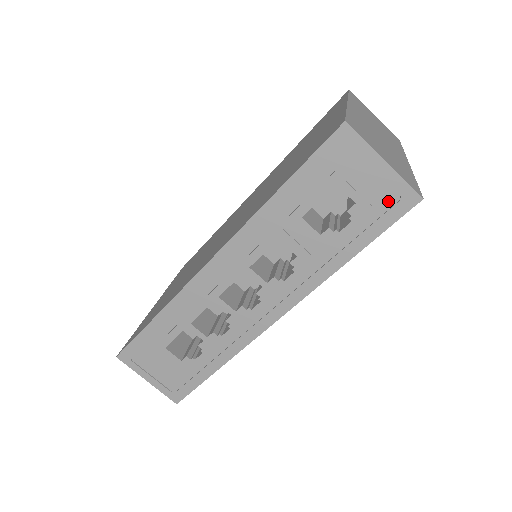
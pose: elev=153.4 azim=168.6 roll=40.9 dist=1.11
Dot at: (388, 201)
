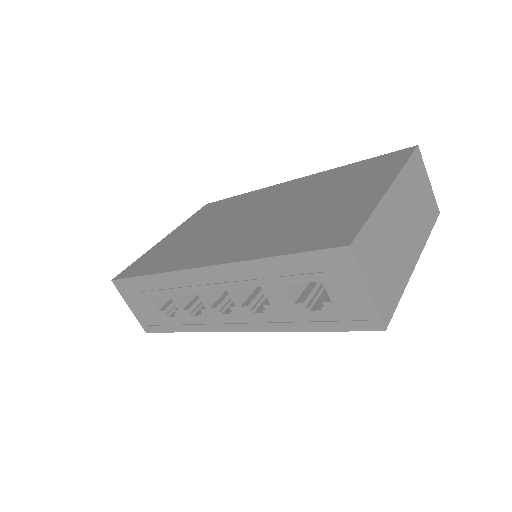
Dot at: (358, 315)
